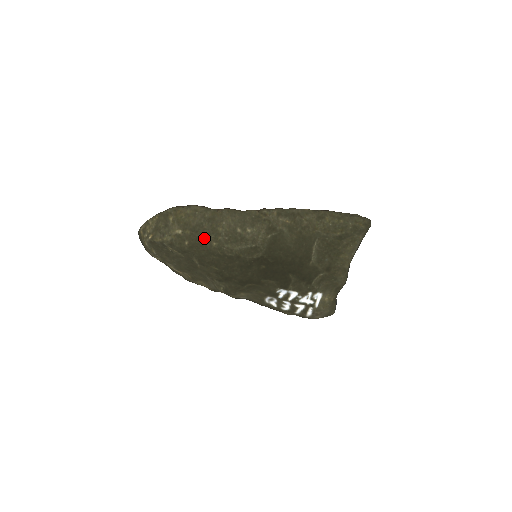
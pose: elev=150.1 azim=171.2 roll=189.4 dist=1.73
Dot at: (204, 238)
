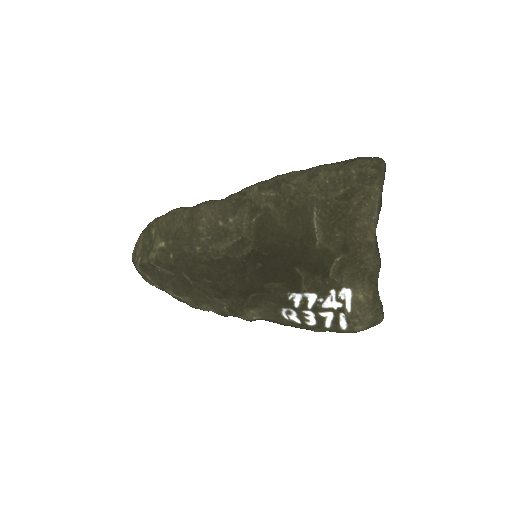
Dot at: (186, 244)
